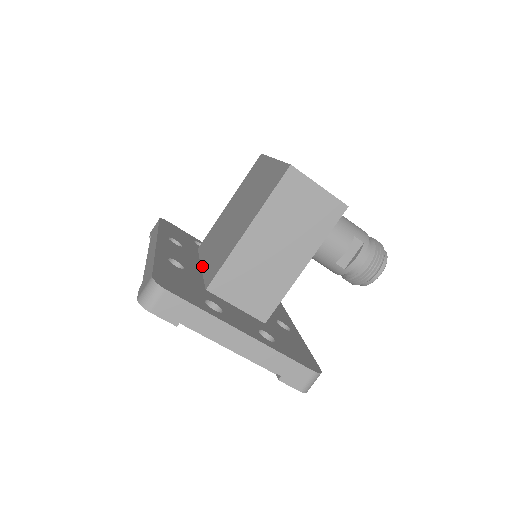
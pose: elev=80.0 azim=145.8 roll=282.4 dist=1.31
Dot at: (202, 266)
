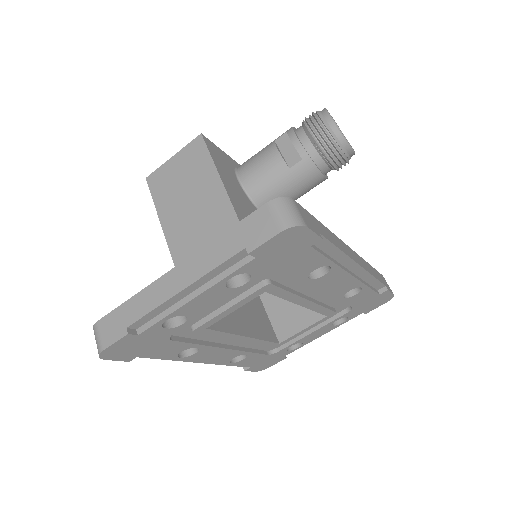
Dot at: occluded
